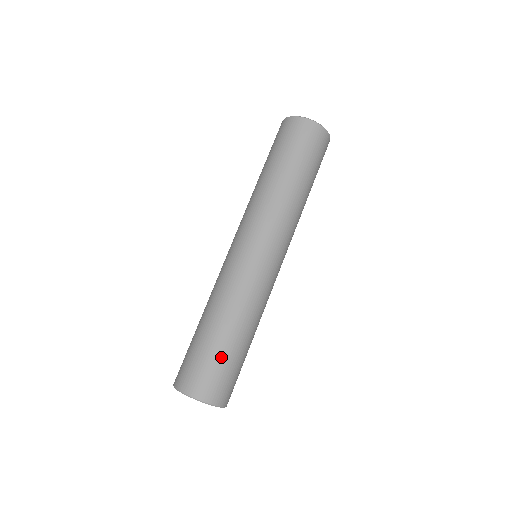
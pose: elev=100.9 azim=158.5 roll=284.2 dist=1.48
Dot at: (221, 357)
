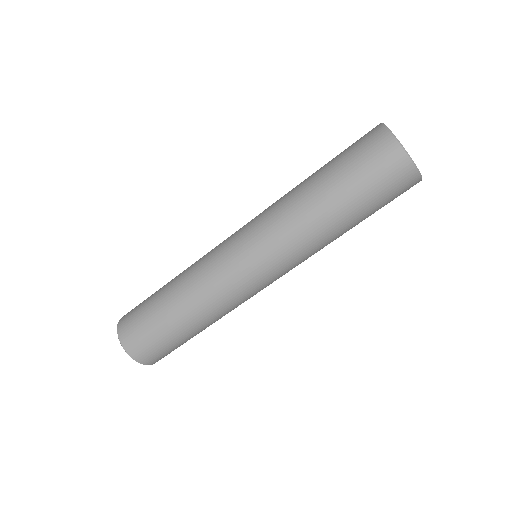
Dot at: occluded
